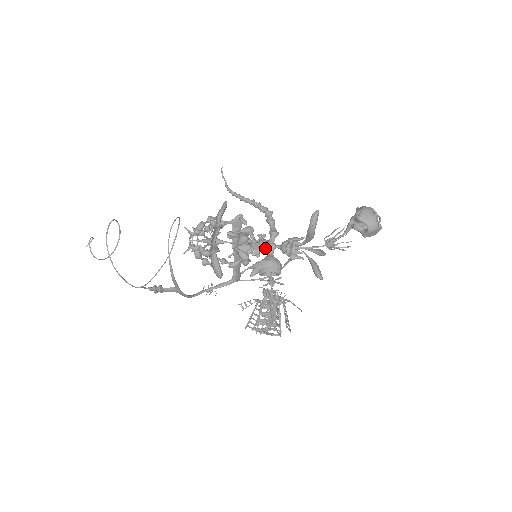
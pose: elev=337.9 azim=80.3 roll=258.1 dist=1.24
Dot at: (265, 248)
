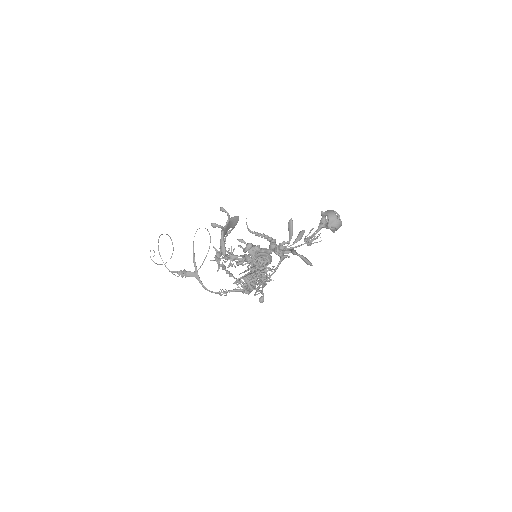
Dot at: occluded
